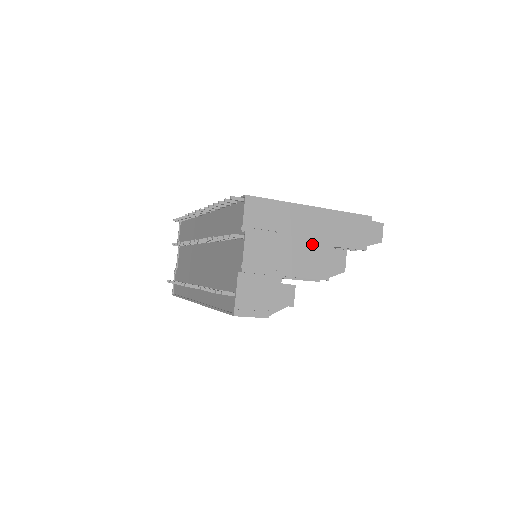
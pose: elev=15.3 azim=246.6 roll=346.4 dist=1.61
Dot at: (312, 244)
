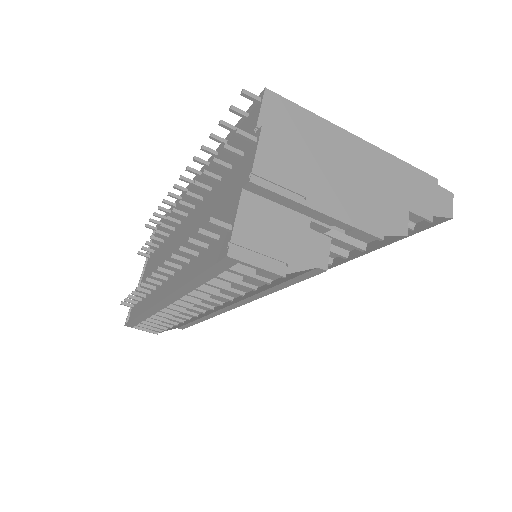
Dot at: (360, 179)
